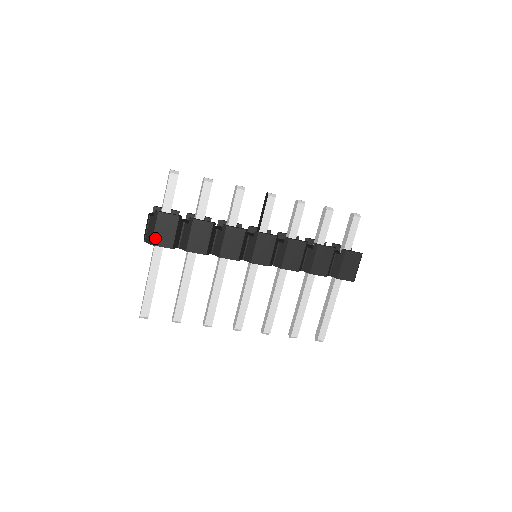
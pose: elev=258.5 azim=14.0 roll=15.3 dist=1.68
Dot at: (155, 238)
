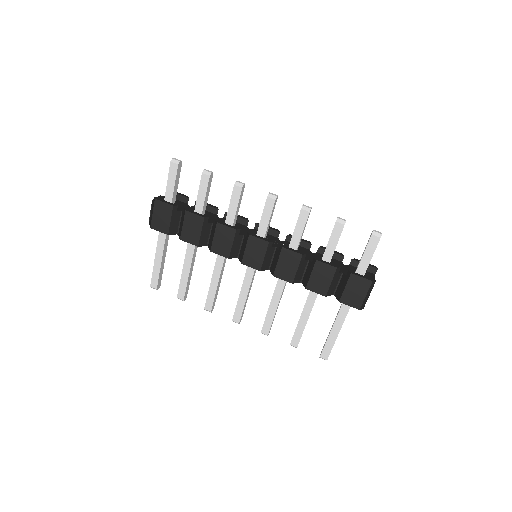
Dot at: (153, 222)
